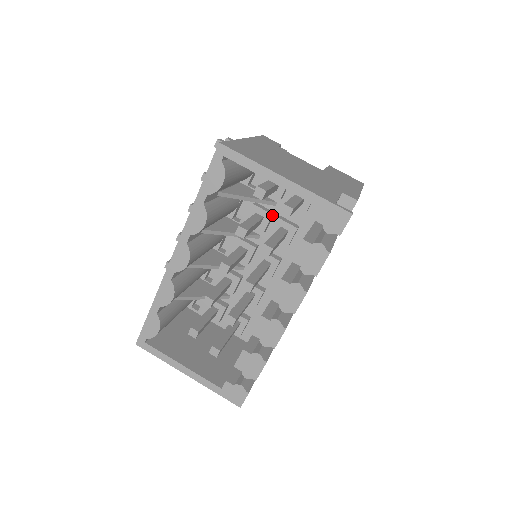
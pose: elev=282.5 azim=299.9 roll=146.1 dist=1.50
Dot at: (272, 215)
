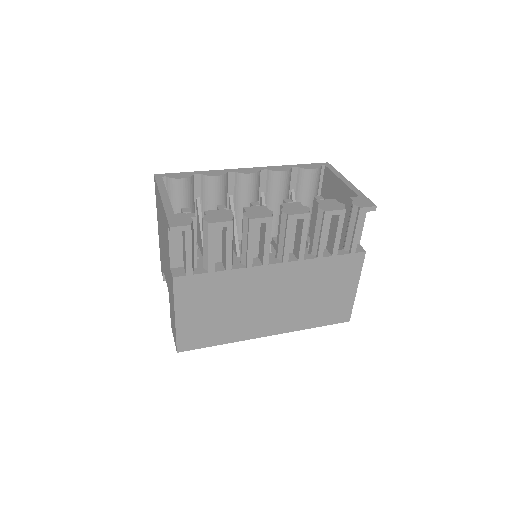
Dot at: occluded
